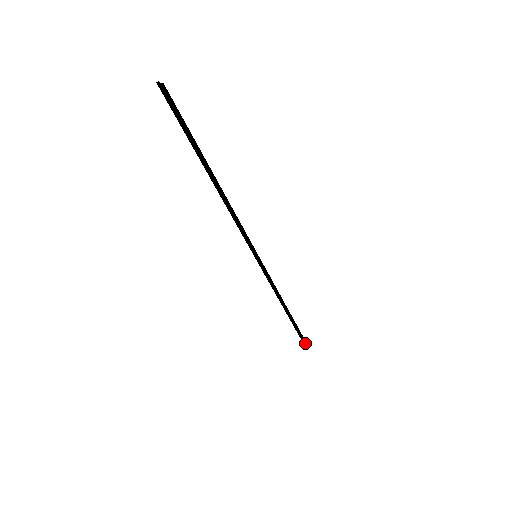
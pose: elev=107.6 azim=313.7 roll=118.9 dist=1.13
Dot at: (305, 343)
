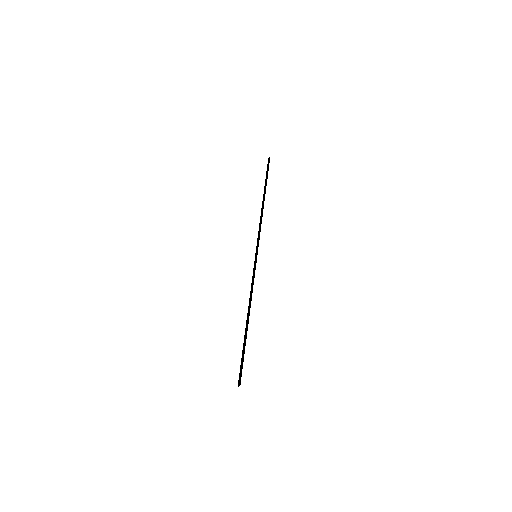
Dot at: (268, 163)
